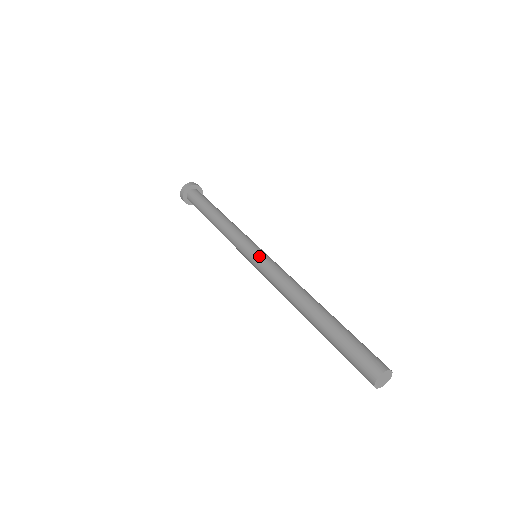
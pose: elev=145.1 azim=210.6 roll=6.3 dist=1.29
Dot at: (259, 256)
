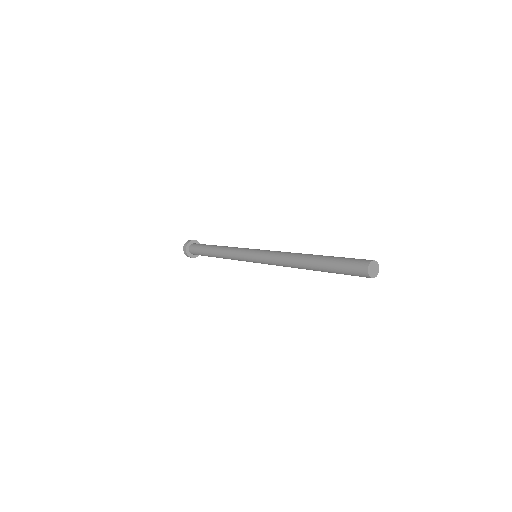
Dot at: (257, 253)
